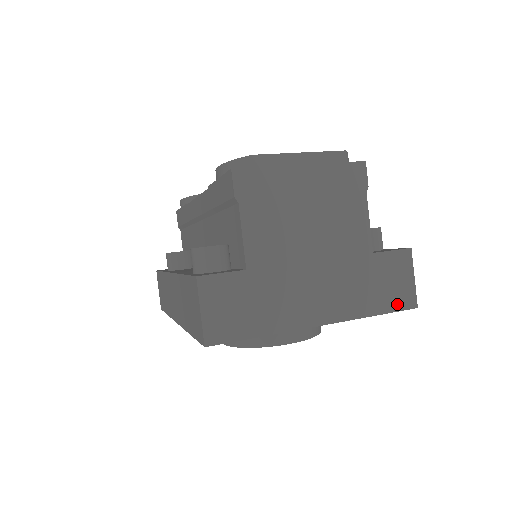
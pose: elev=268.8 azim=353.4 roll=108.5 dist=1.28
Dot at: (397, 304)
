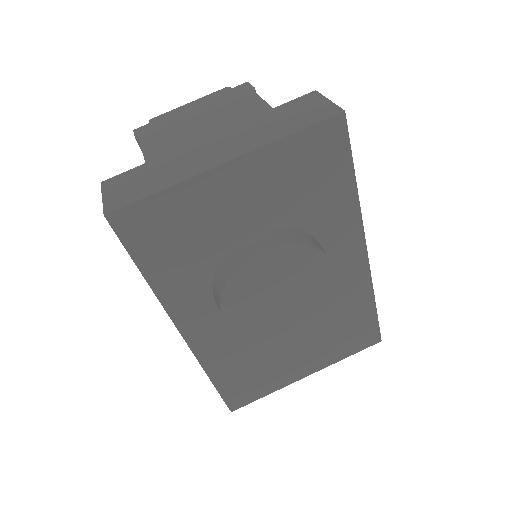
Dot at: (316, 119)
